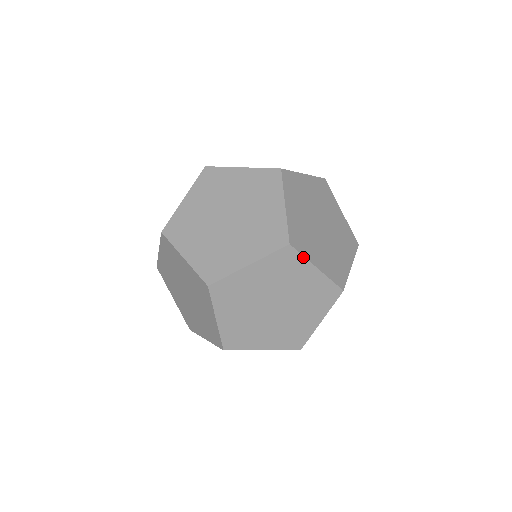
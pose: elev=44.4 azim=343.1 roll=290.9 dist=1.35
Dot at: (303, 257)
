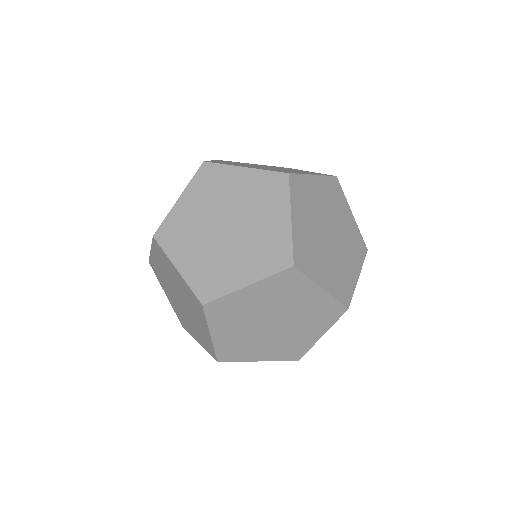
Dot at: (165, 253)
